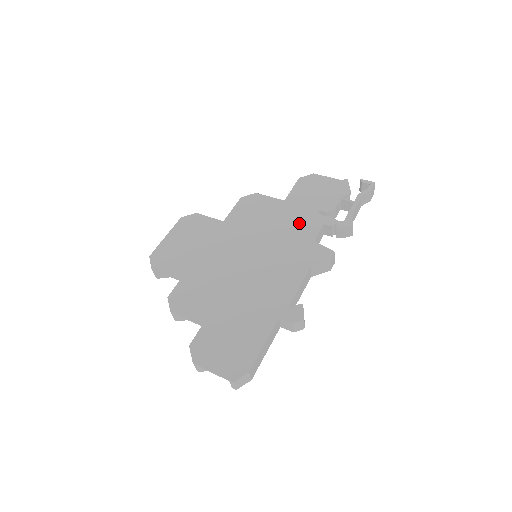
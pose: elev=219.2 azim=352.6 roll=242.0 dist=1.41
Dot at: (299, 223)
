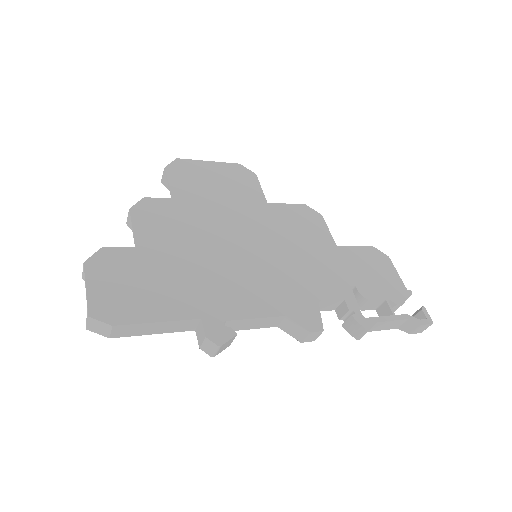
Dot at: (325, 274)
